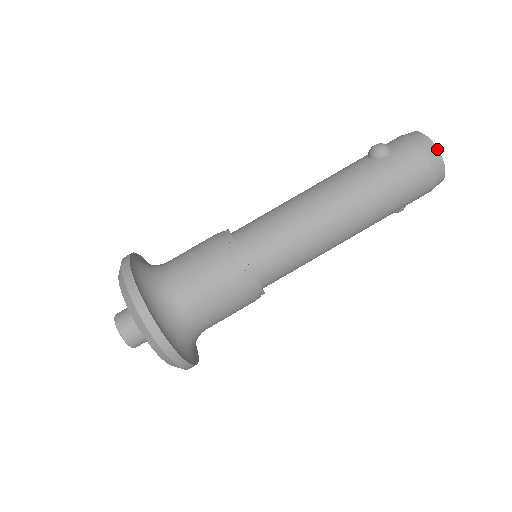
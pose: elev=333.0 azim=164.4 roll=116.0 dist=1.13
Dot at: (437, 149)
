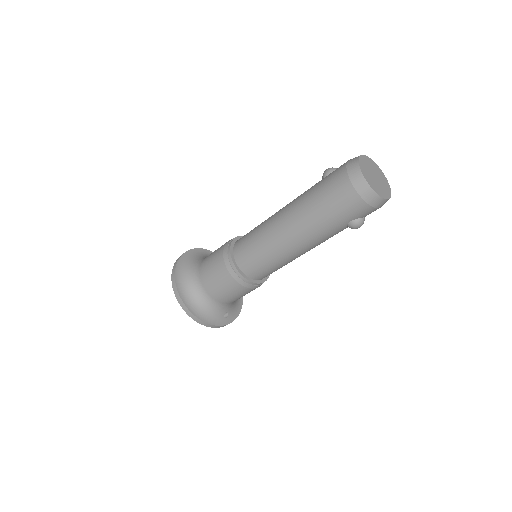
Dot at: (358, 164)
